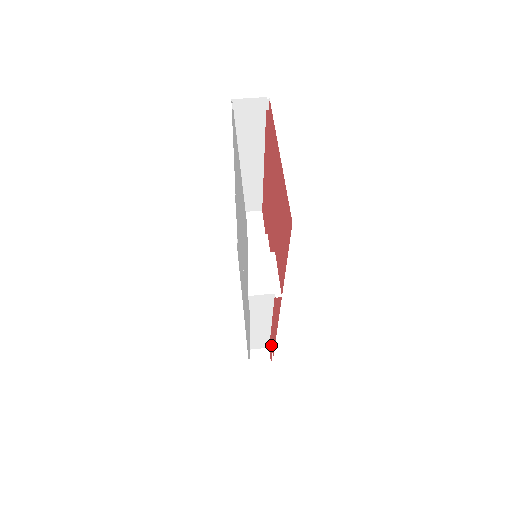
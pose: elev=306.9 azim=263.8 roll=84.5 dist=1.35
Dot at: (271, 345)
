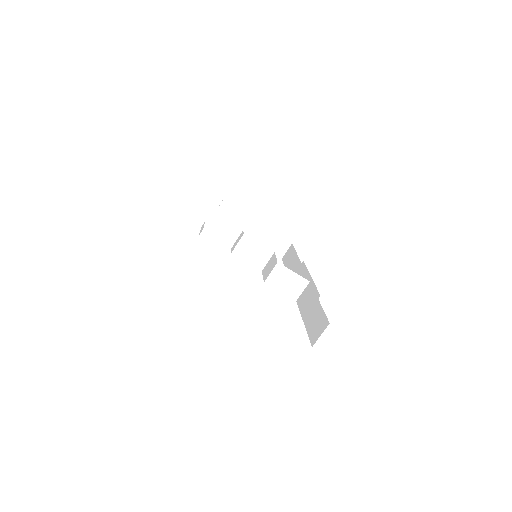
Dot at: occluded
